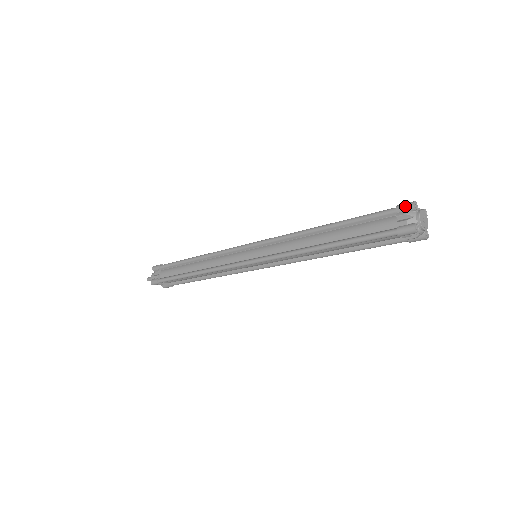
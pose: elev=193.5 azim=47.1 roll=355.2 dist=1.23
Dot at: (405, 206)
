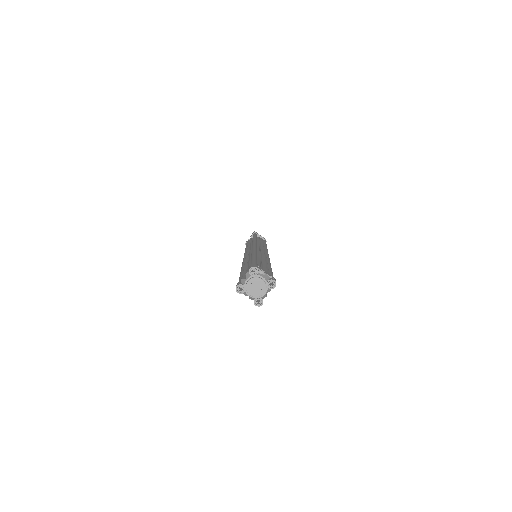
Dot at: (238, 291)
